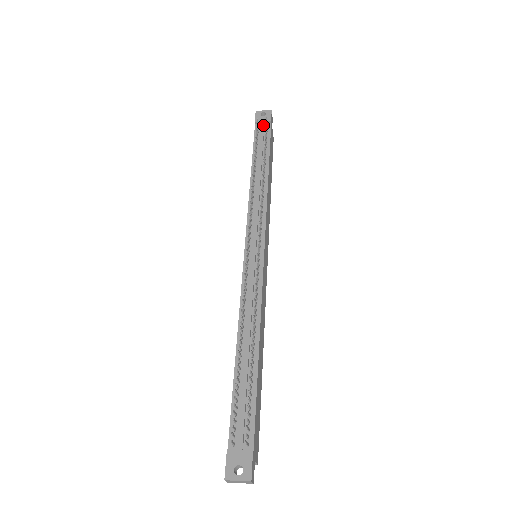
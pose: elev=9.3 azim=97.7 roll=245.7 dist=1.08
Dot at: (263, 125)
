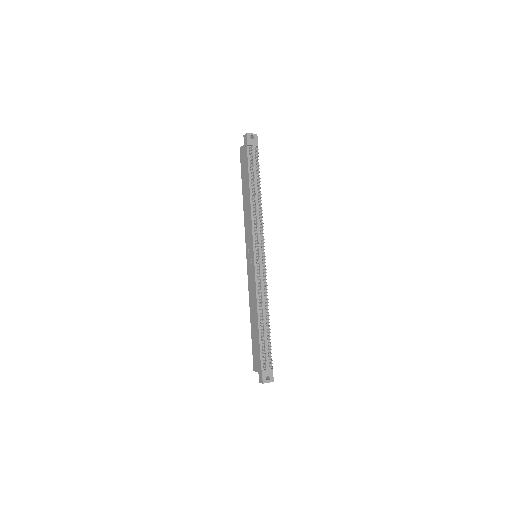
Dot at: (253, 149)
